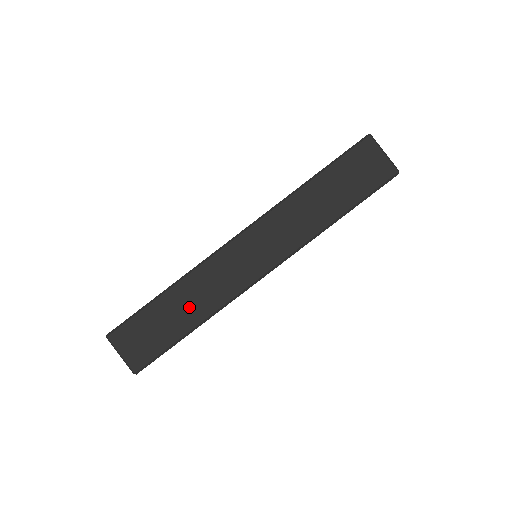
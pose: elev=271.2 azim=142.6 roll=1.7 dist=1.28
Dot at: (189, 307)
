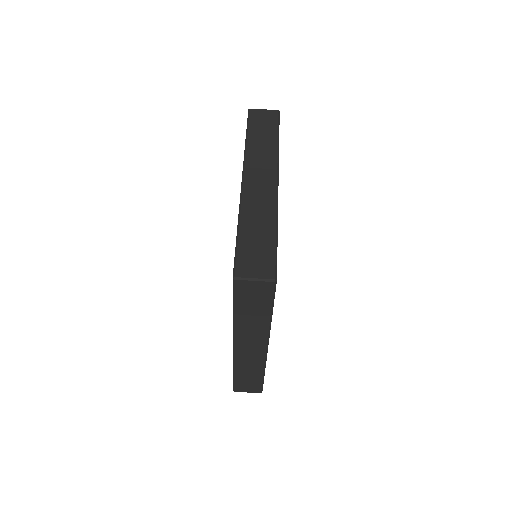
Dot at: (260, 224)
